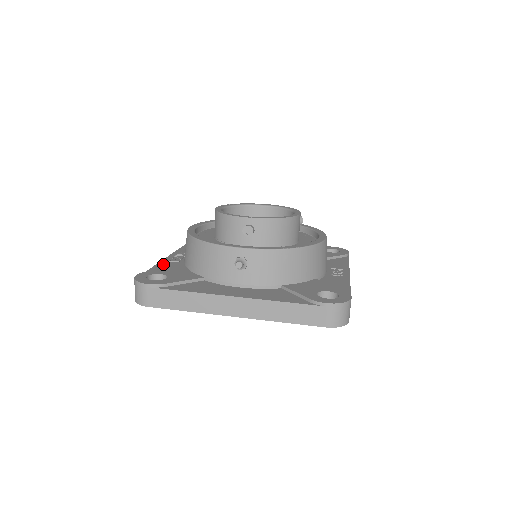
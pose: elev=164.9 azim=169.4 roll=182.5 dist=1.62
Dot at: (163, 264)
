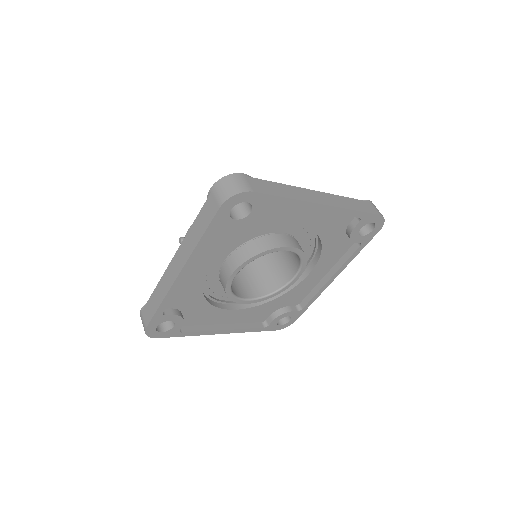
Dot at: occluded
